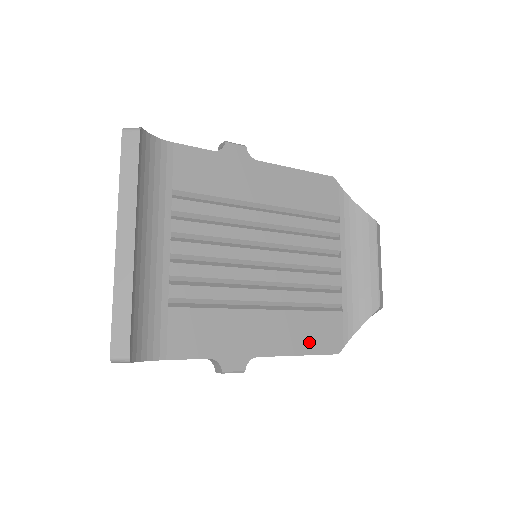
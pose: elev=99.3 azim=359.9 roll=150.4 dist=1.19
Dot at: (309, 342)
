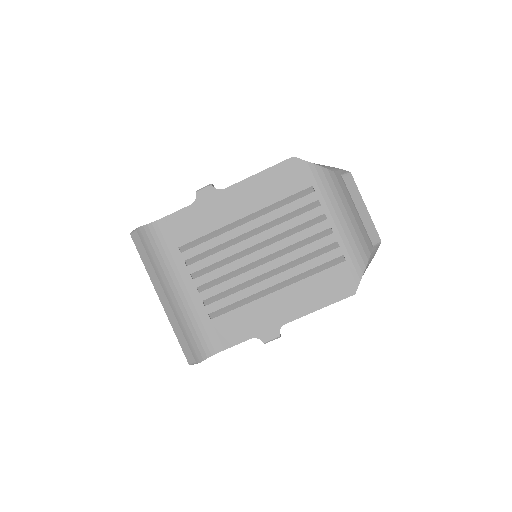
Dot at: (324, 297)
